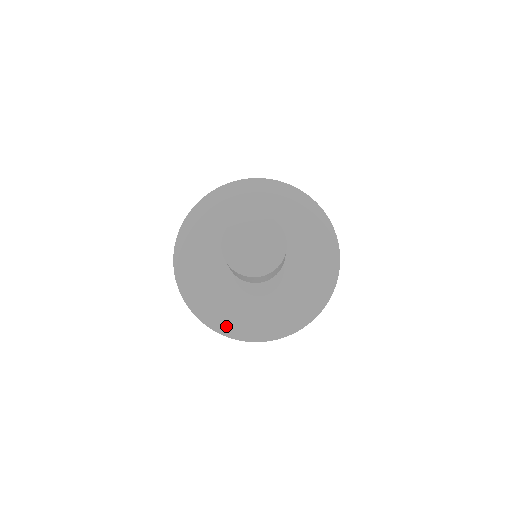
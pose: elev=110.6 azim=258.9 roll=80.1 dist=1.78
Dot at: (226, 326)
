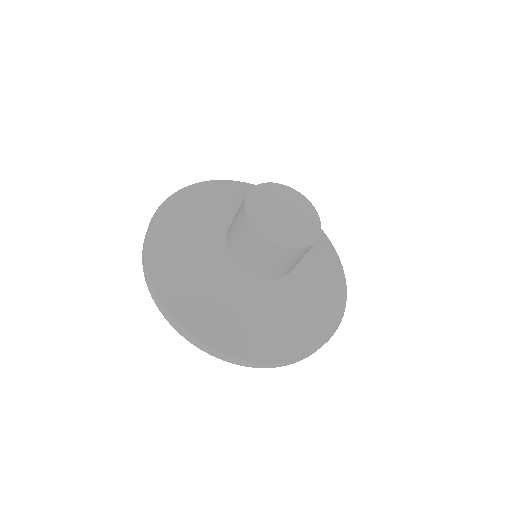
Dot at: (191, 314)
